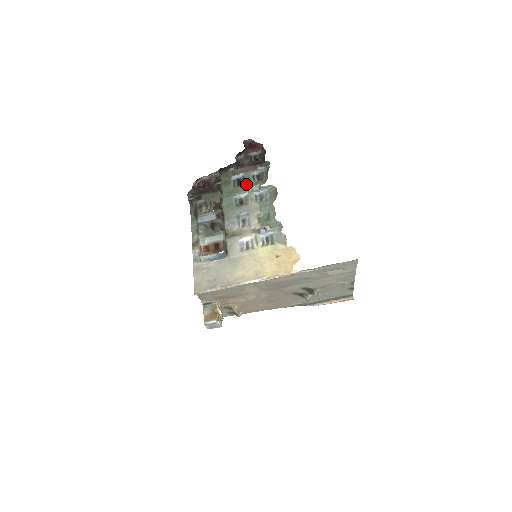
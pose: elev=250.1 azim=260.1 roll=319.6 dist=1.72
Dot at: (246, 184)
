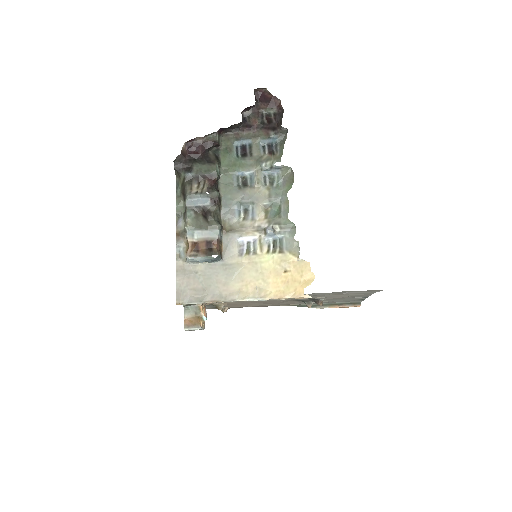
Dot at: (253, 157)
